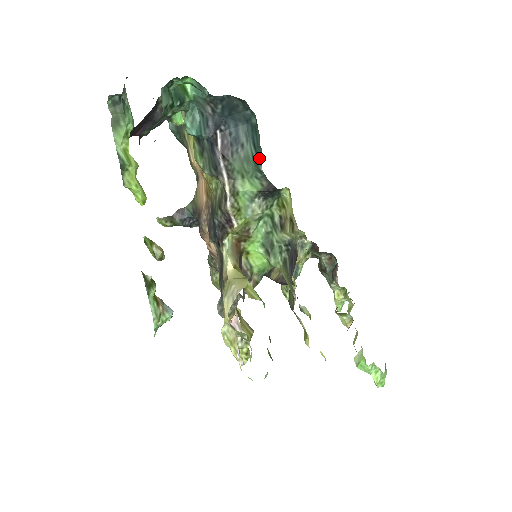
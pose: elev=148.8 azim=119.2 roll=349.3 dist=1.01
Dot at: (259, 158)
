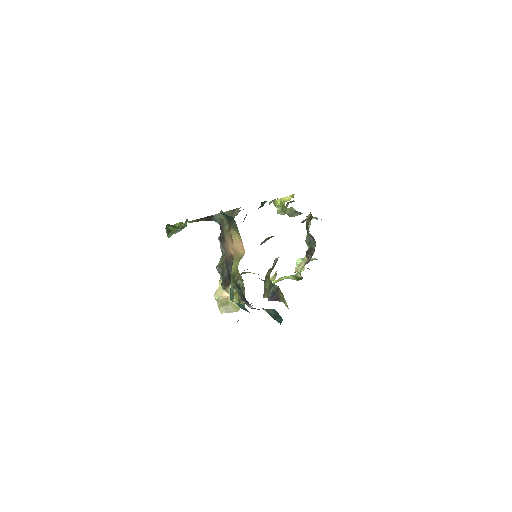
Dot at: (274, 318)
